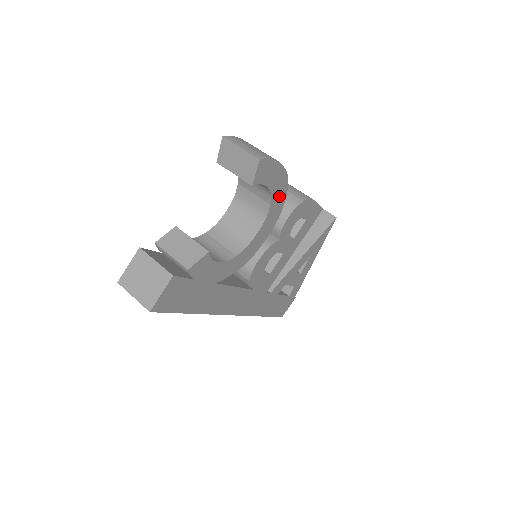
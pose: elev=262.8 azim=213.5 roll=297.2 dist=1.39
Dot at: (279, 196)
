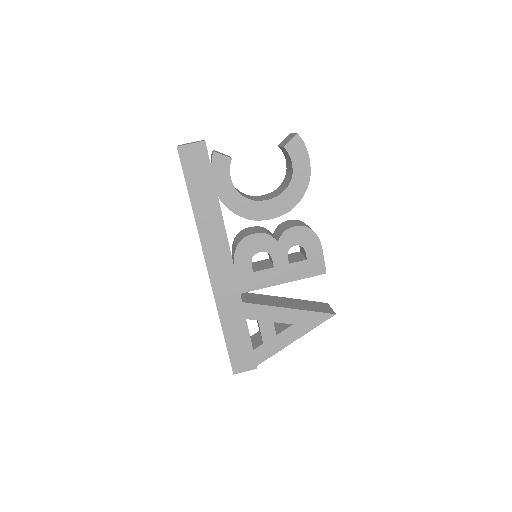
Dot at: (297, 190)
